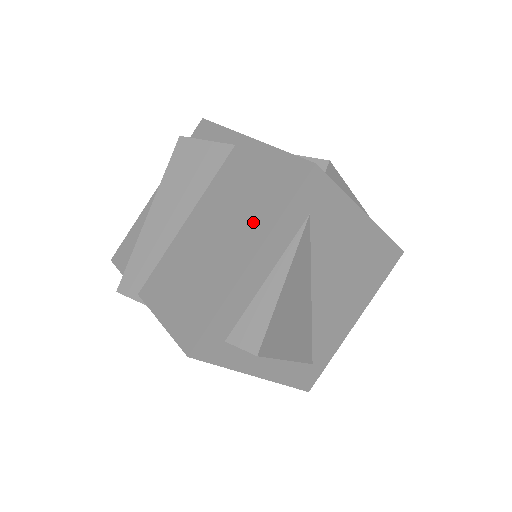
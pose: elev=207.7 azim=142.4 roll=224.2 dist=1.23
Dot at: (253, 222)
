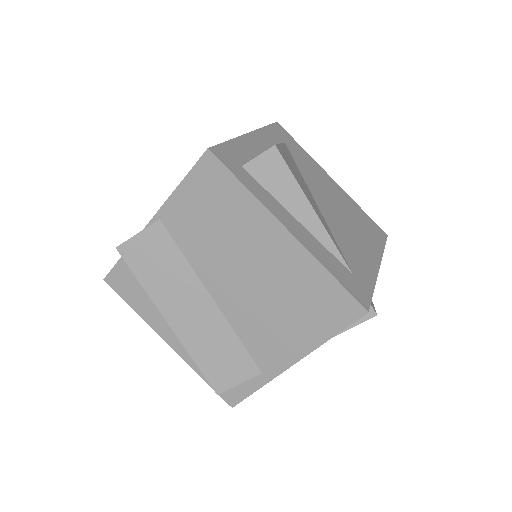
Dot at: occluded
